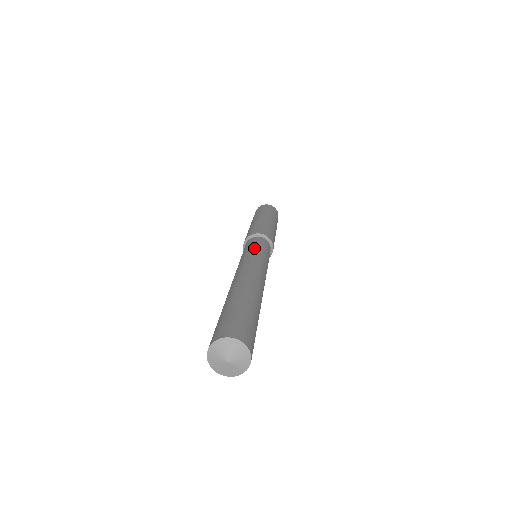
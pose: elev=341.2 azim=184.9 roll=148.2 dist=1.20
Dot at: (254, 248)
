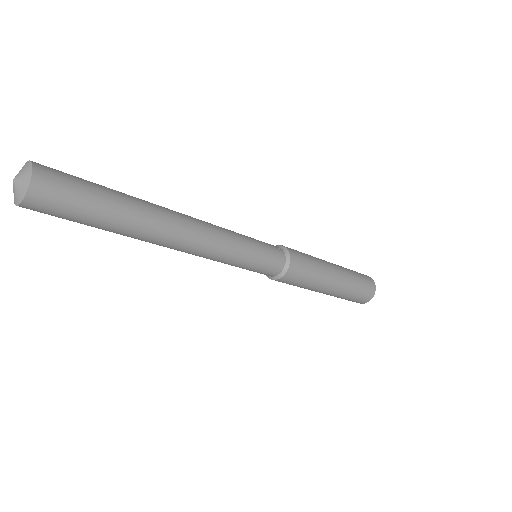
Dot at: occluded
